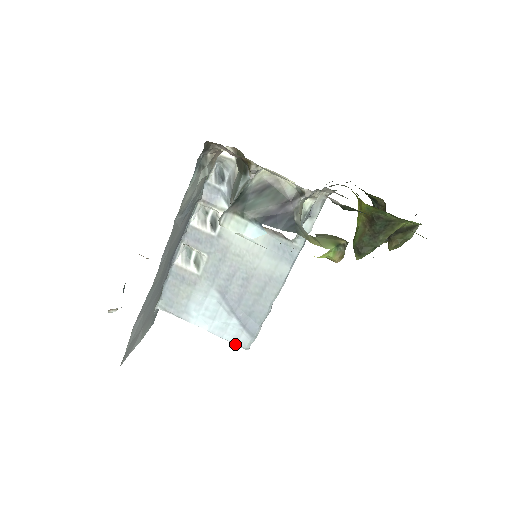
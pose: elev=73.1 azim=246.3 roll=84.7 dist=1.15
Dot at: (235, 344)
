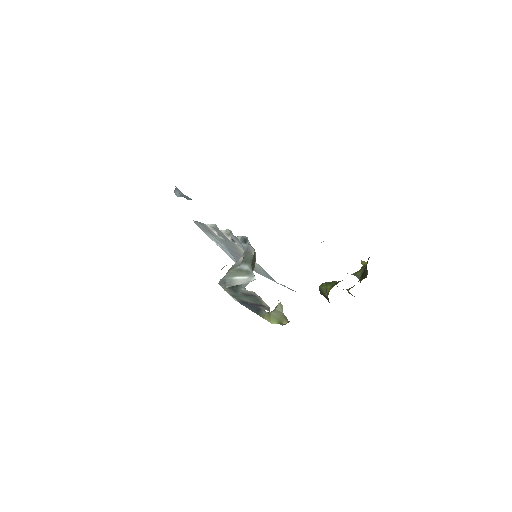
Dot at: occluded
